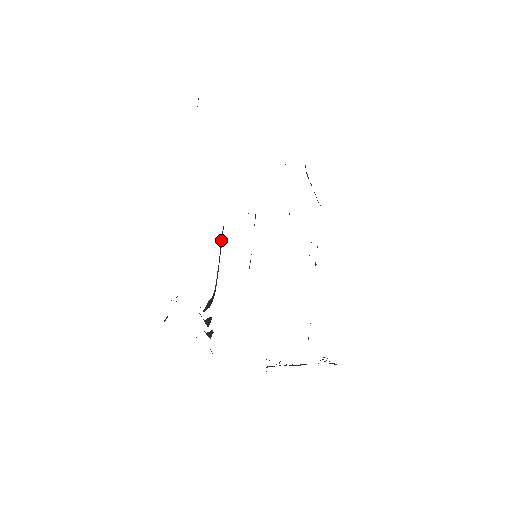
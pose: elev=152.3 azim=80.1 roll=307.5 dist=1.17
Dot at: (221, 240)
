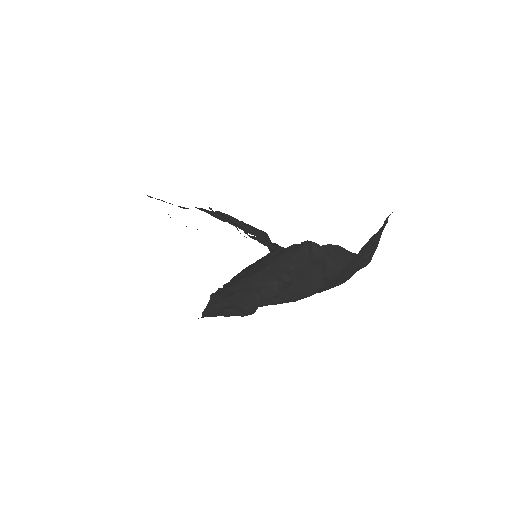
Dot at: occluded
